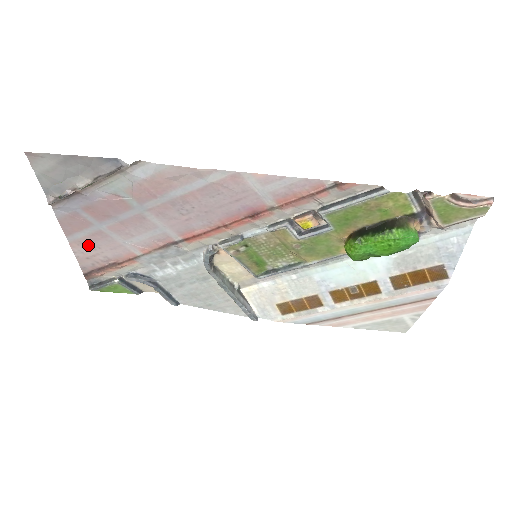
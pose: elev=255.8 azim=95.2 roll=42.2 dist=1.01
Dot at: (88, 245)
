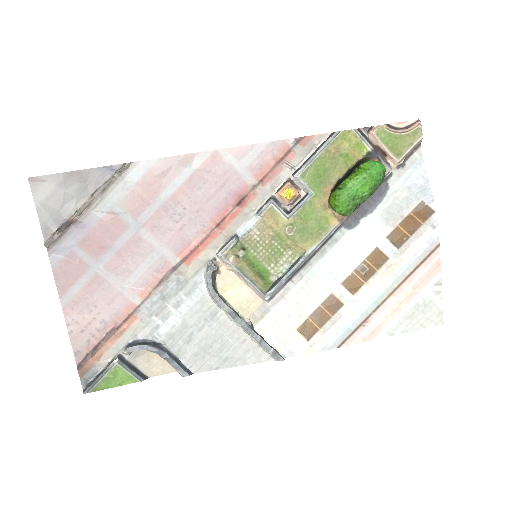
Dot at: (83, 306)
